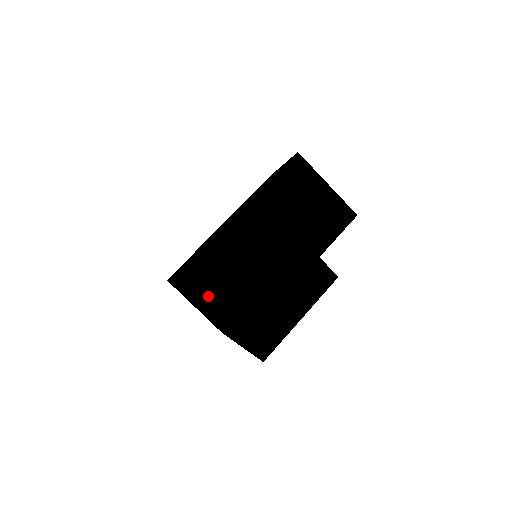
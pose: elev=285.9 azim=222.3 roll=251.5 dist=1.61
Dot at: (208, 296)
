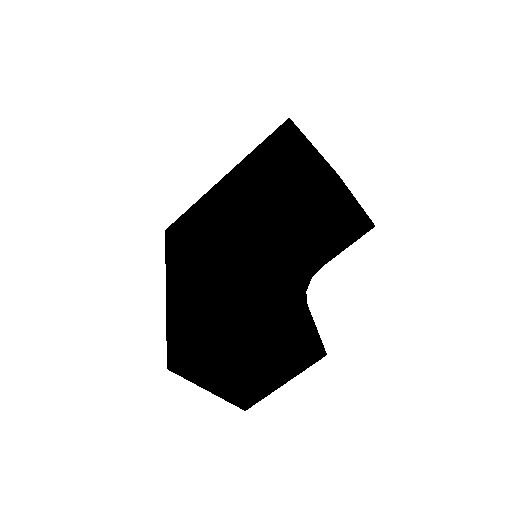
Dot at: (197, 377)
